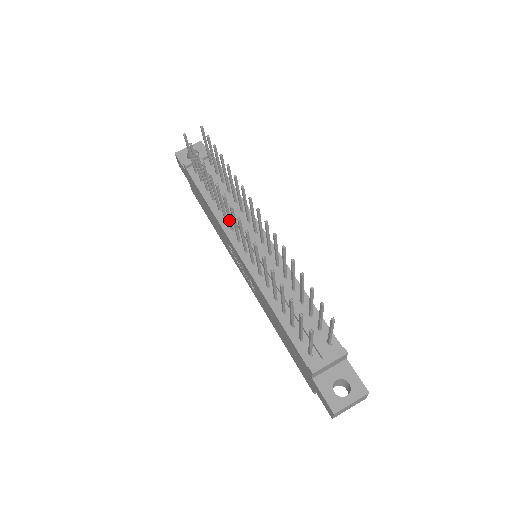
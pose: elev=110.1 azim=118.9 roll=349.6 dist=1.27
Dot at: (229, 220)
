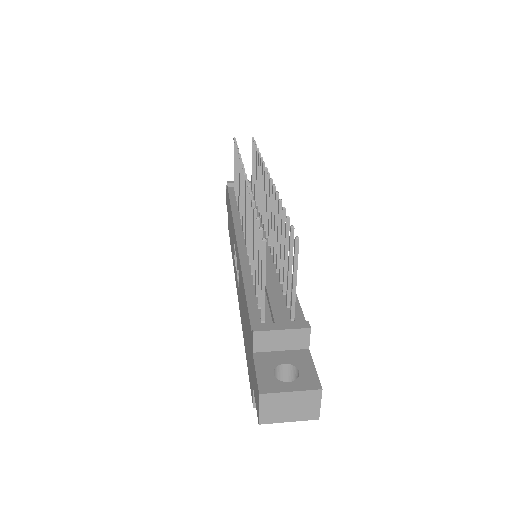
Dot at: (241, 205)
